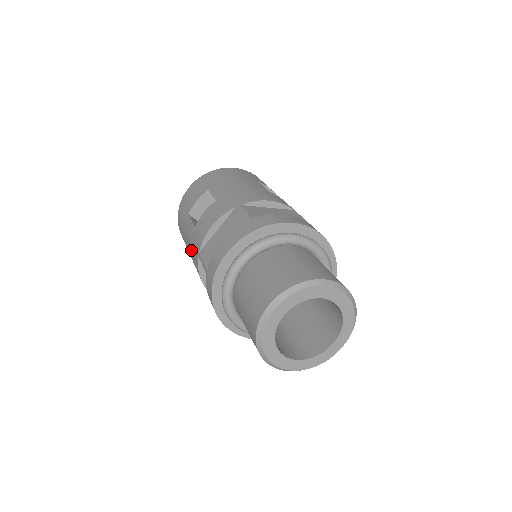
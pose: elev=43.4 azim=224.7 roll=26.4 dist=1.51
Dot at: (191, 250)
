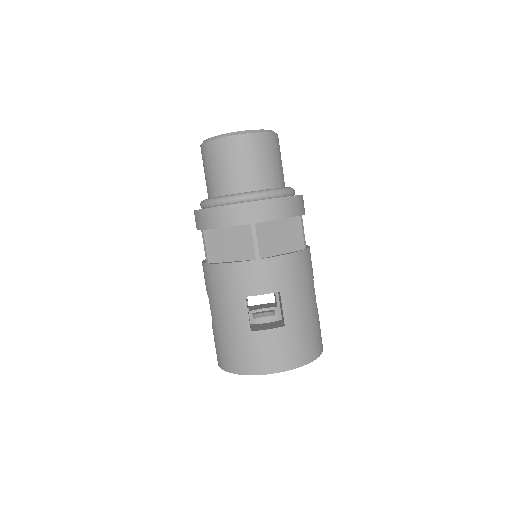
Dot at: (217, 295)
